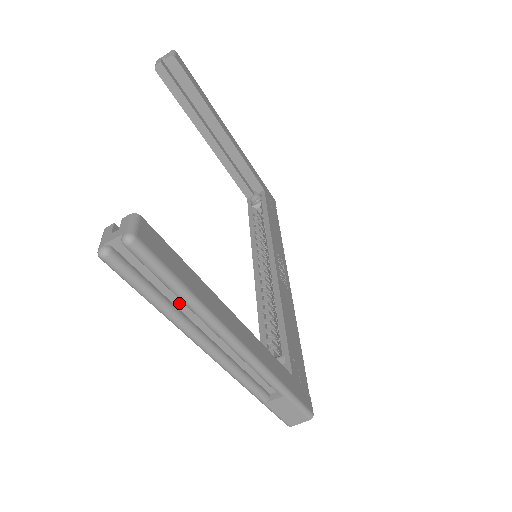
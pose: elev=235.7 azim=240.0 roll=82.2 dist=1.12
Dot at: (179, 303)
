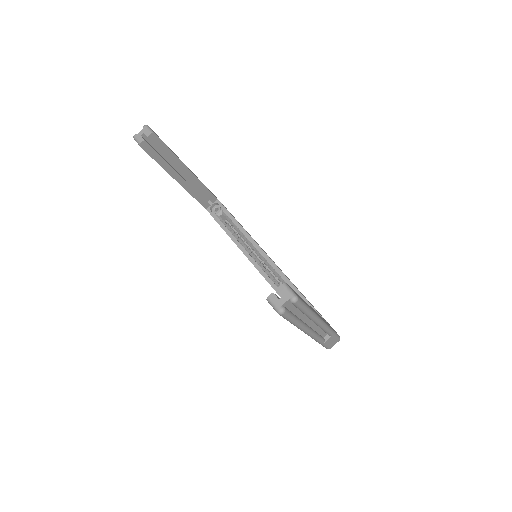
Dot at: (301, 316)
